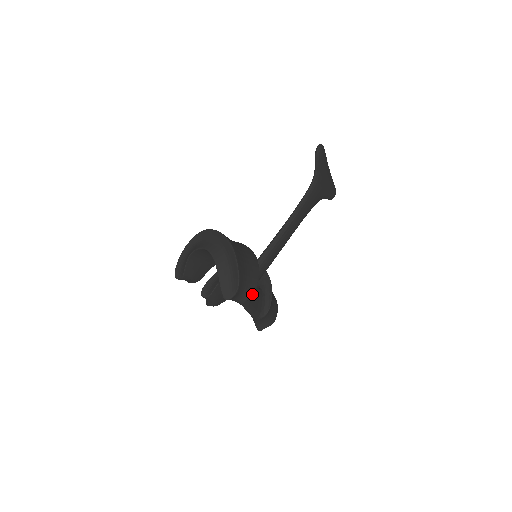
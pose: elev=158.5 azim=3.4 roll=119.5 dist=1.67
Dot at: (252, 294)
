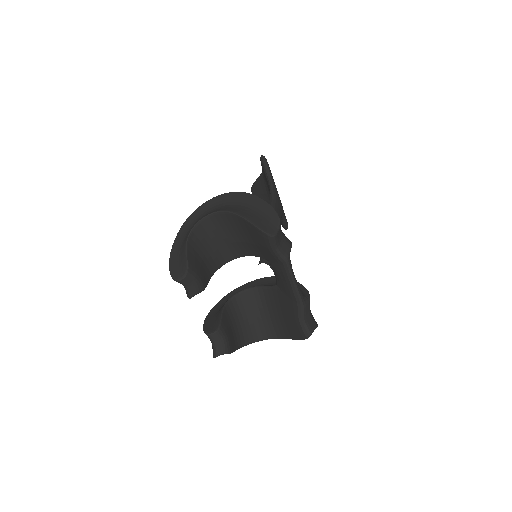
Dot at: (291, 244)
